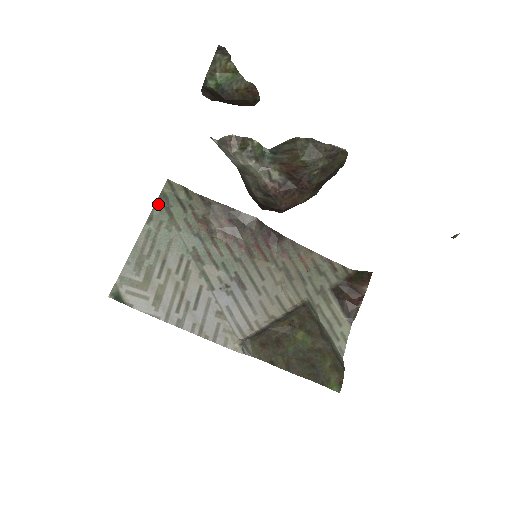
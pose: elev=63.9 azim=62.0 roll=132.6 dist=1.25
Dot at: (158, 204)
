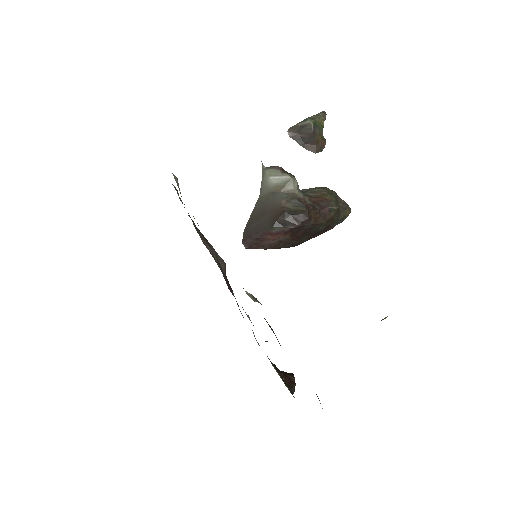
Dot at: occluded
